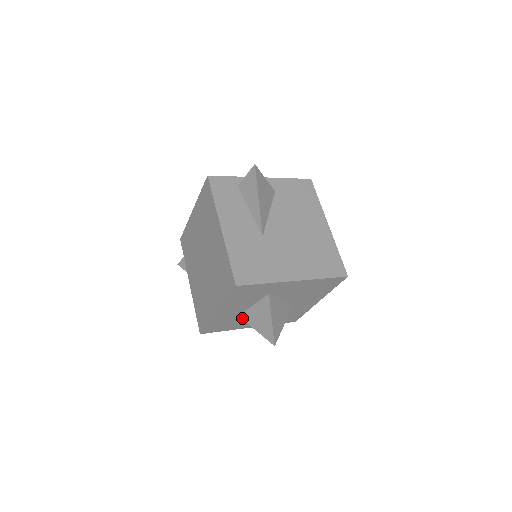
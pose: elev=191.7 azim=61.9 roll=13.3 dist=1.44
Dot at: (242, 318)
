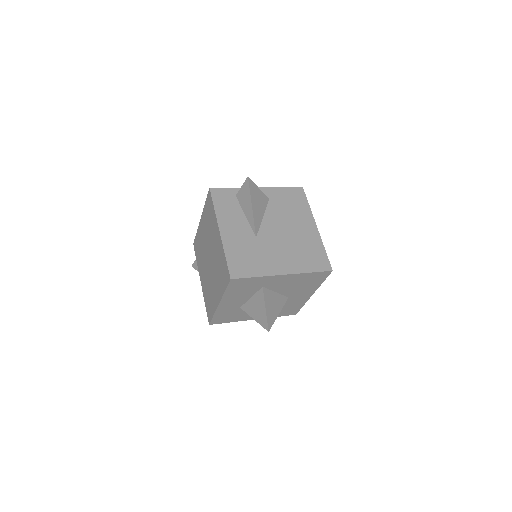
Dot at: (243, 309)
